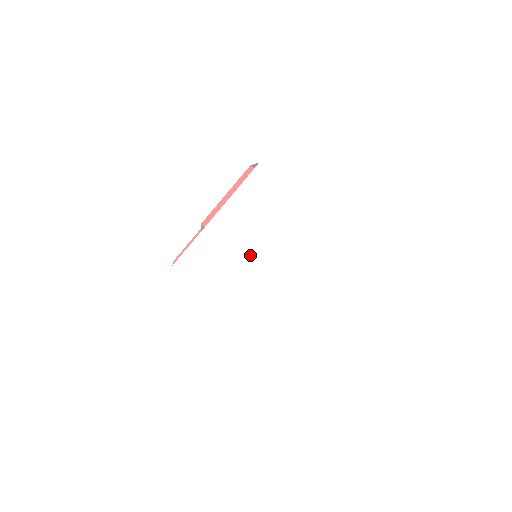
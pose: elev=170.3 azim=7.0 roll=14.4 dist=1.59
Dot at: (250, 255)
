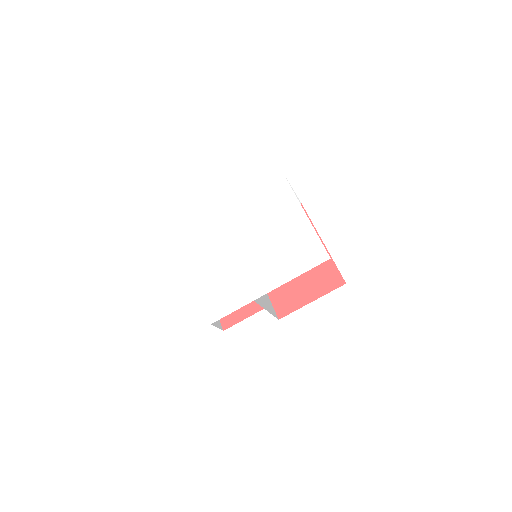
Dot at: (241, 239)
